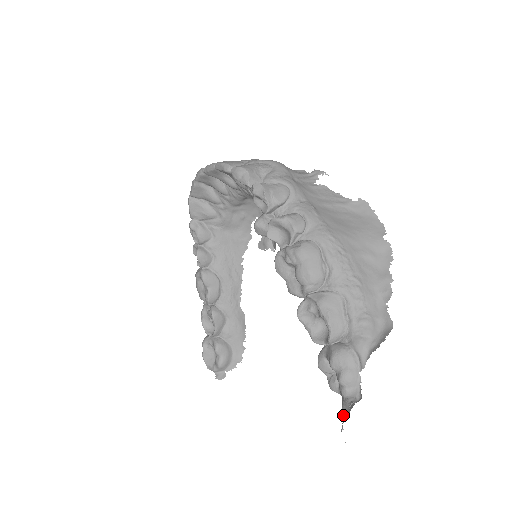
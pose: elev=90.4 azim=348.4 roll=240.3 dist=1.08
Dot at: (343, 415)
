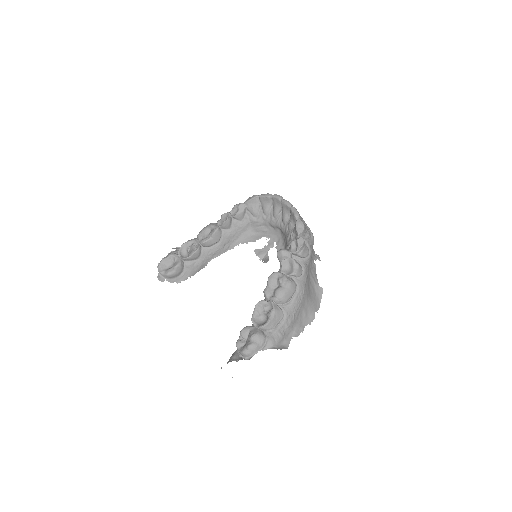
Dot at: (233, 358)
